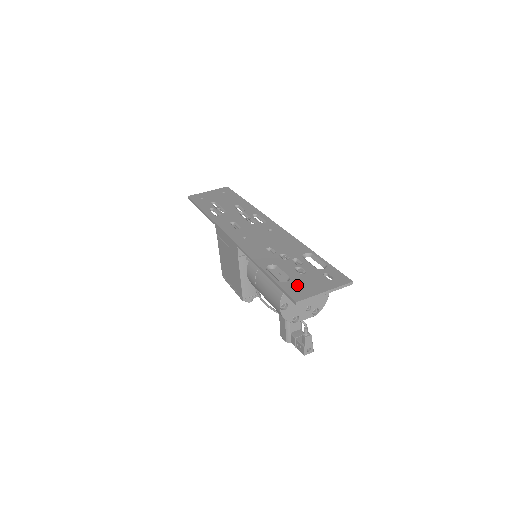
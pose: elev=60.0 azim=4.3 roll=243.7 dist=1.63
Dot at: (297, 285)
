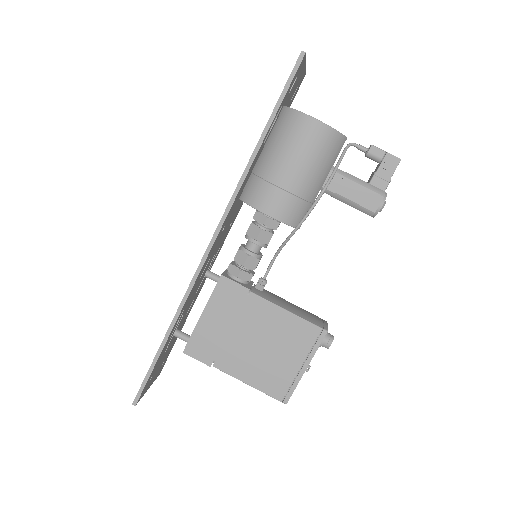
Dot at: occluded
